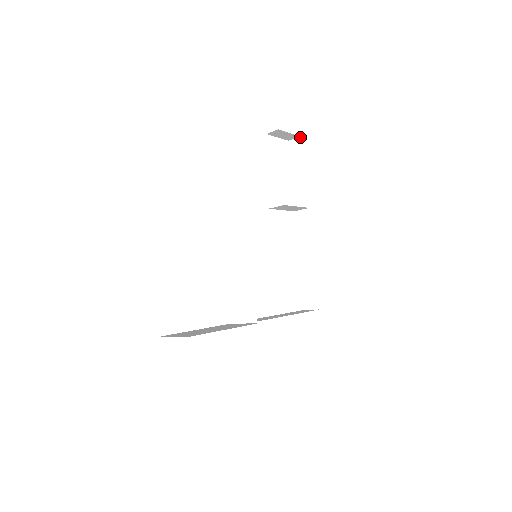
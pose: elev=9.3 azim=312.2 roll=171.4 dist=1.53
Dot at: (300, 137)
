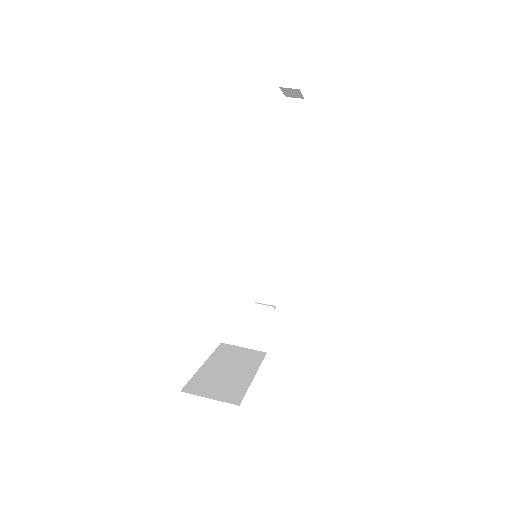
Dot at: (304, 99)
